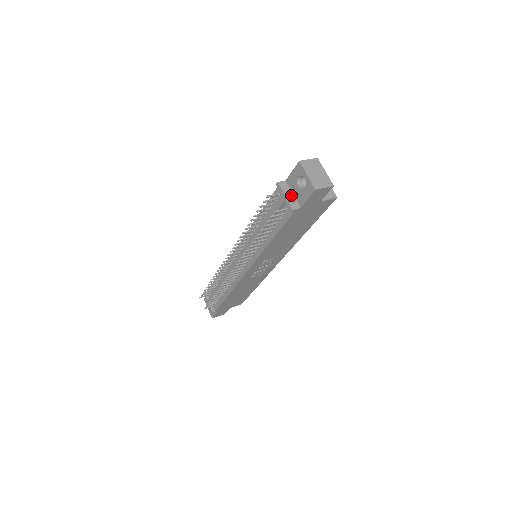
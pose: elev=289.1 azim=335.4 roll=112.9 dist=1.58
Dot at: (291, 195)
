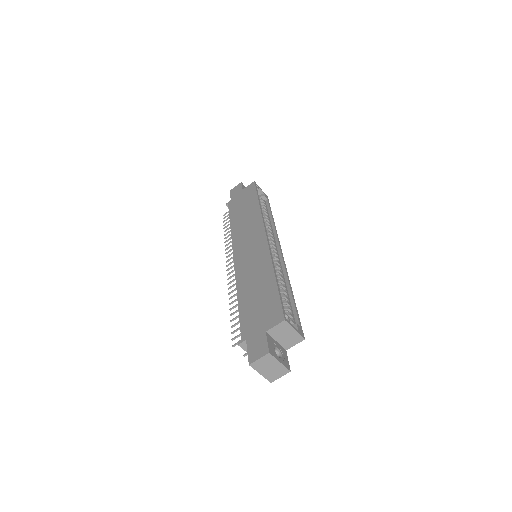
Dot at: occluded
